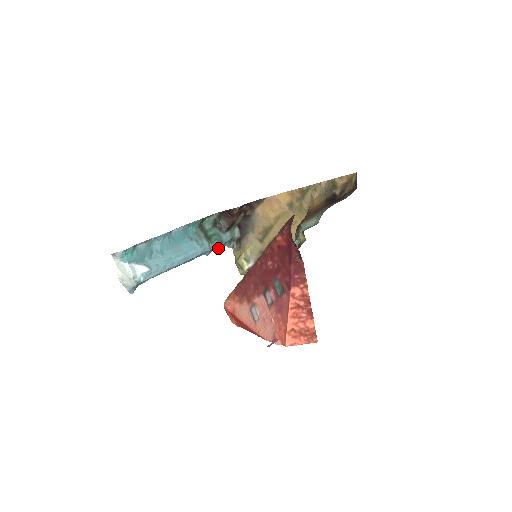
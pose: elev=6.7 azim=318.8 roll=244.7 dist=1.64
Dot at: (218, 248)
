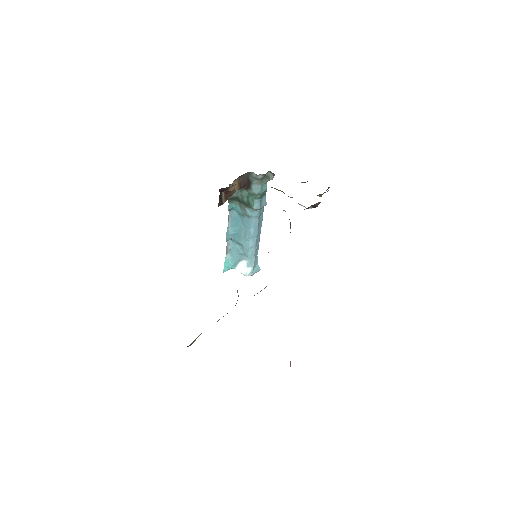
Dot at: (266, 190)
